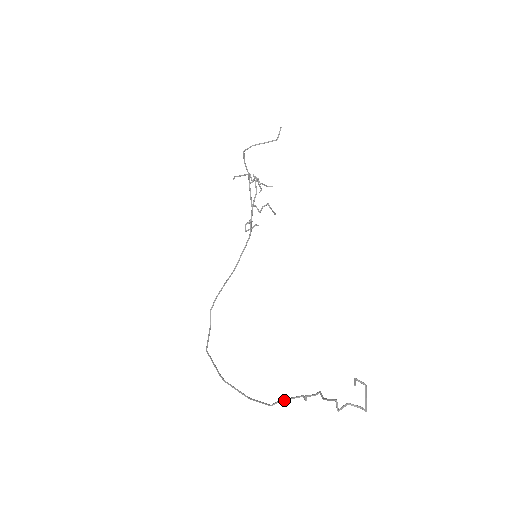
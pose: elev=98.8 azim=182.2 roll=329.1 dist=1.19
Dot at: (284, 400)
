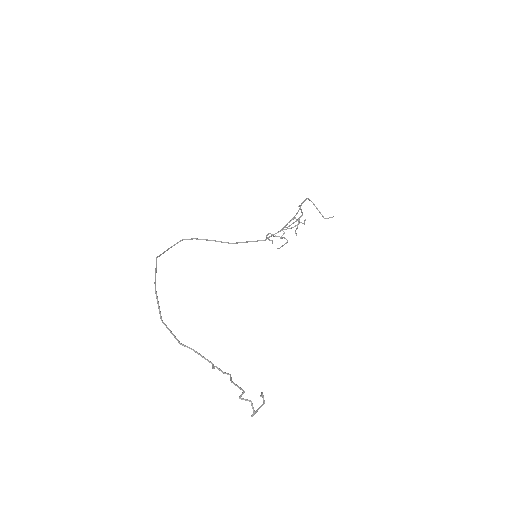
Dot at: (195, 351)
